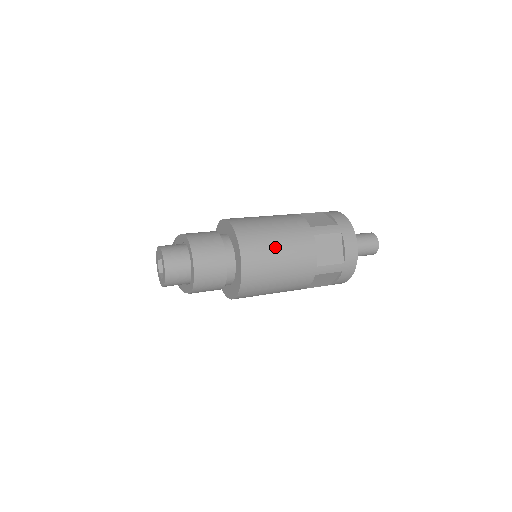
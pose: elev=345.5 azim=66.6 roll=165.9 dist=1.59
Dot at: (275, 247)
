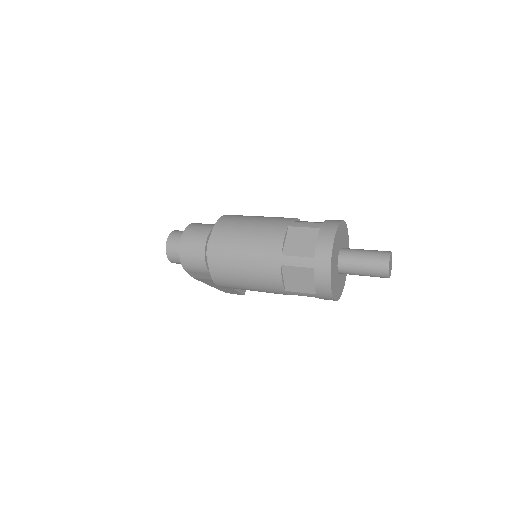
Dot at: (244, 230)
